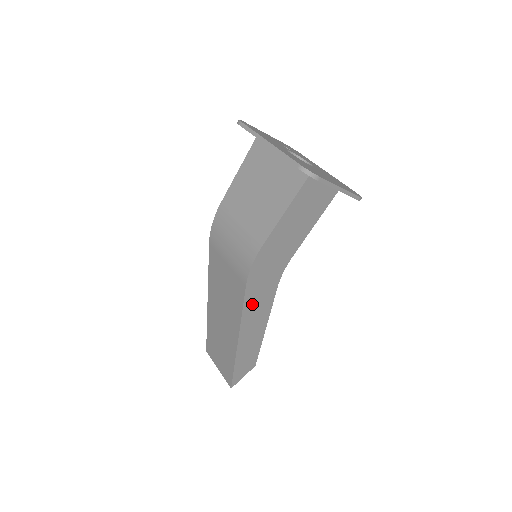
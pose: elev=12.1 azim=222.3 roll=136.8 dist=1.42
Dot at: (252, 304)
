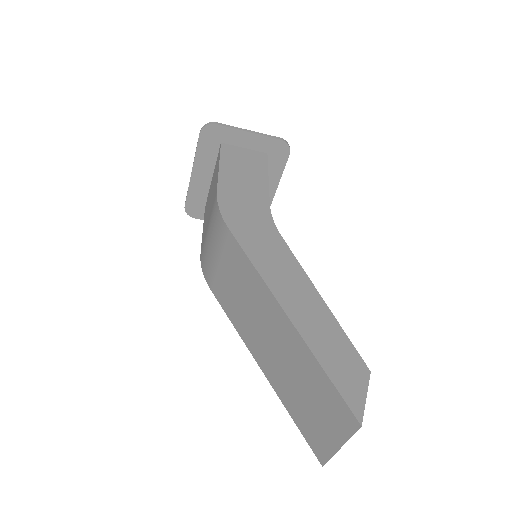
Dot at: (260, 255)
